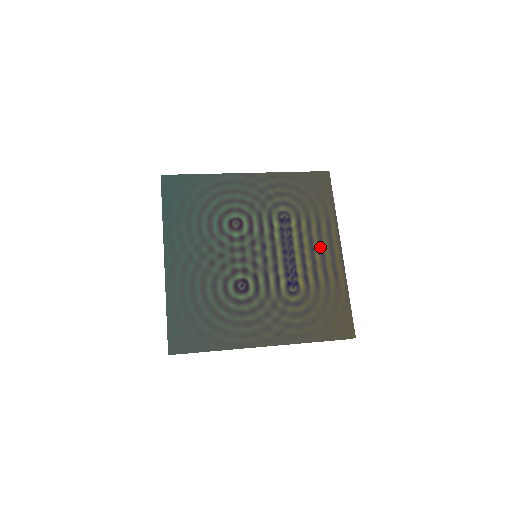
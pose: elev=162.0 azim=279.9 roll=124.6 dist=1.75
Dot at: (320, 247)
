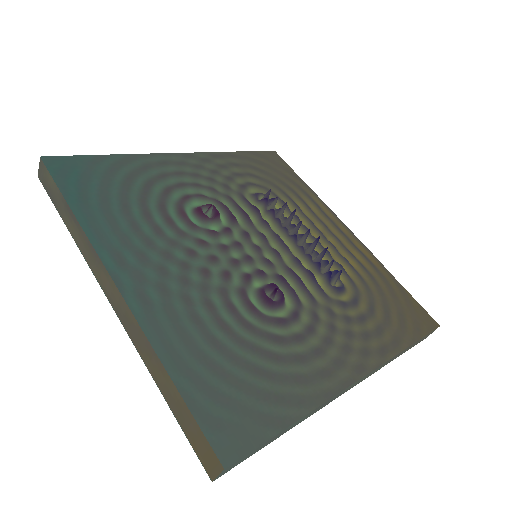
Dot at: (326, 227)
